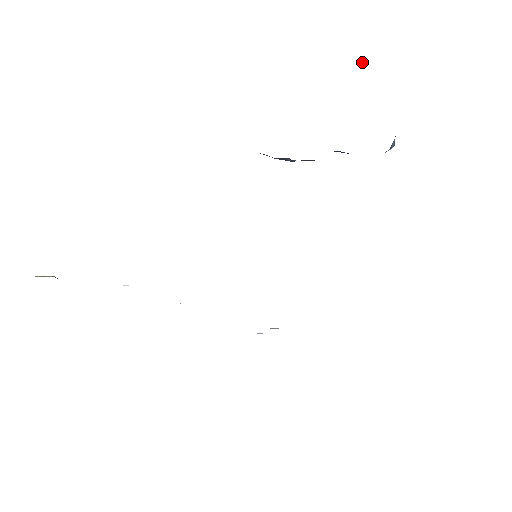
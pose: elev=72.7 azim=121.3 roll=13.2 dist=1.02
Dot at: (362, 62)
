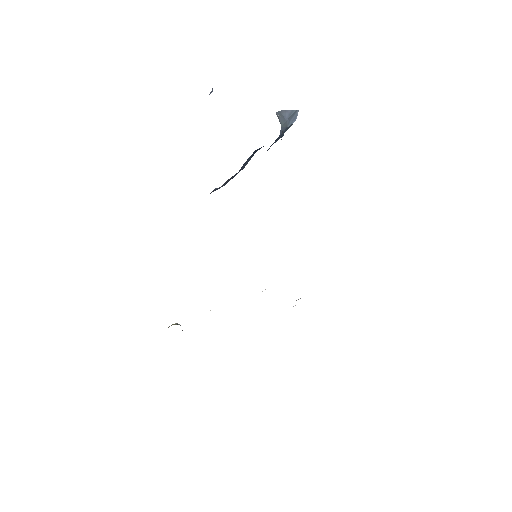
Dot at: (212, 90)
